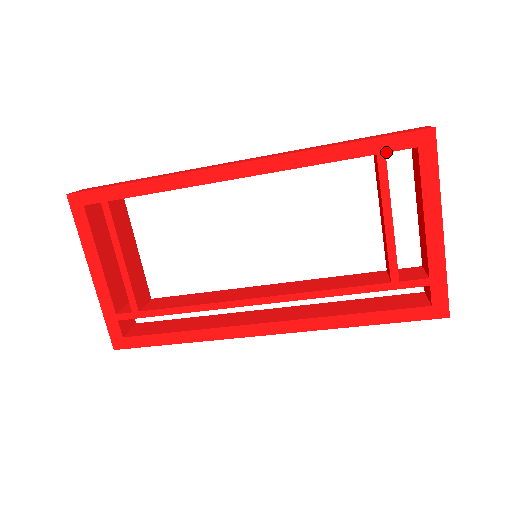
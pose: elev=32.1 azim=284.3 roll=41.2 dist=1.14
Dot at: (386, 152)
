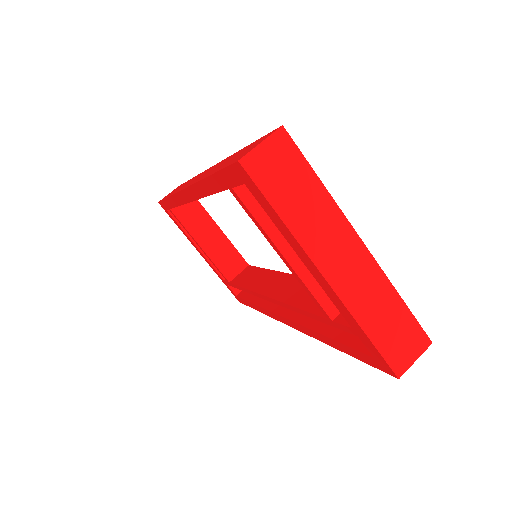
Dot at: (231, 187)
